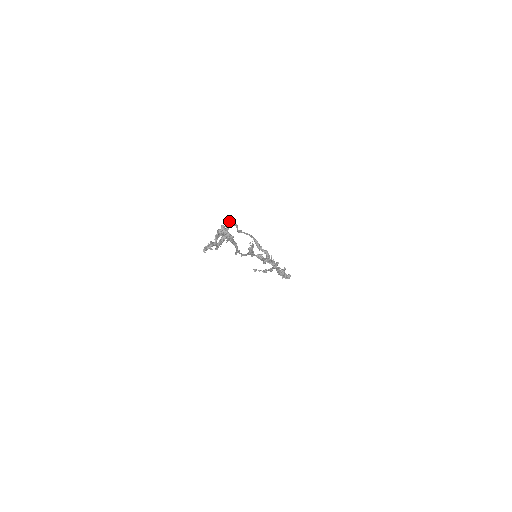
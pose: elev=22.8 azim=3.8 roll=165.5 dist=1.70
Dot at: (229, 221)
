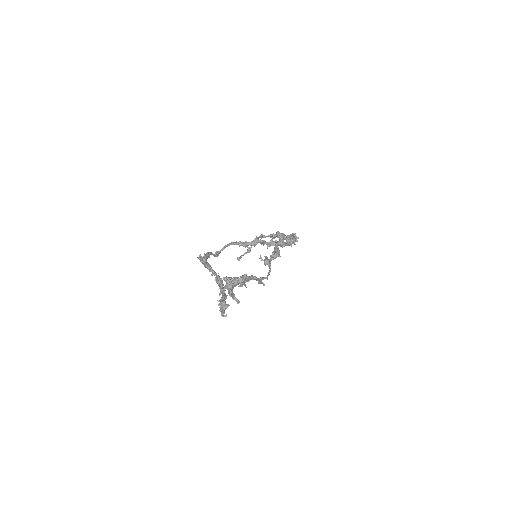
Dot at: (203, 260)
